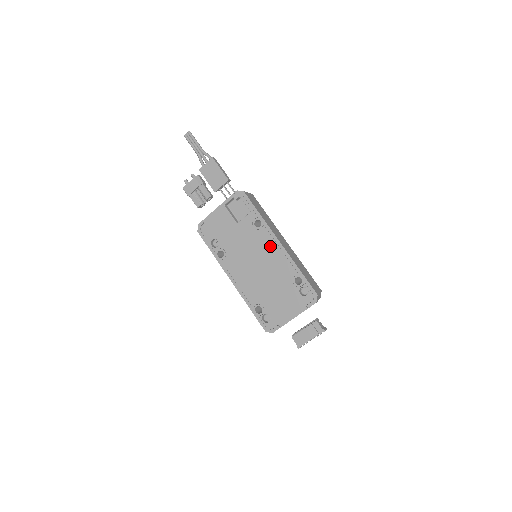
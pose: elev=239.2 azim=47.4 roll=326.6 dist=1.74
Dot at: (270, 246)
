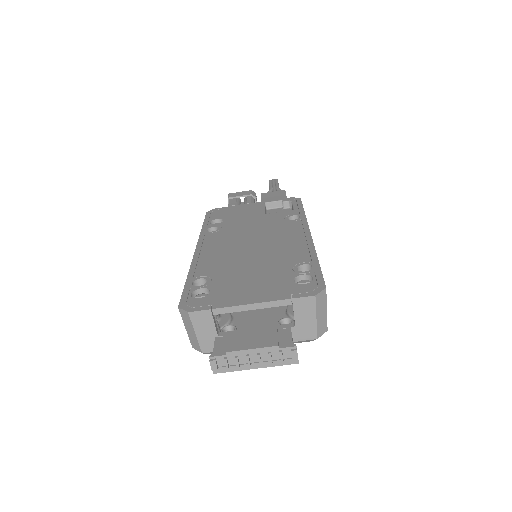
Dot at: (292, 233)
